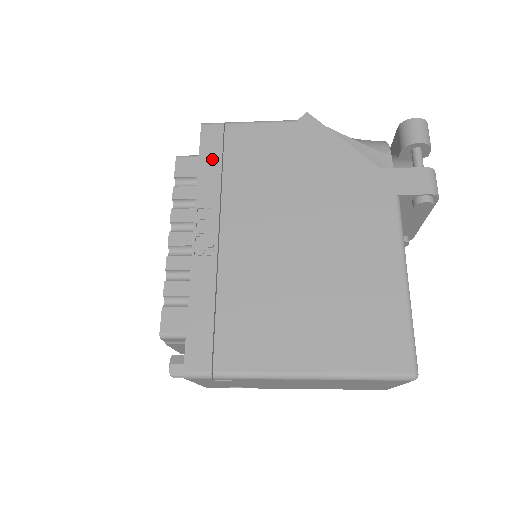
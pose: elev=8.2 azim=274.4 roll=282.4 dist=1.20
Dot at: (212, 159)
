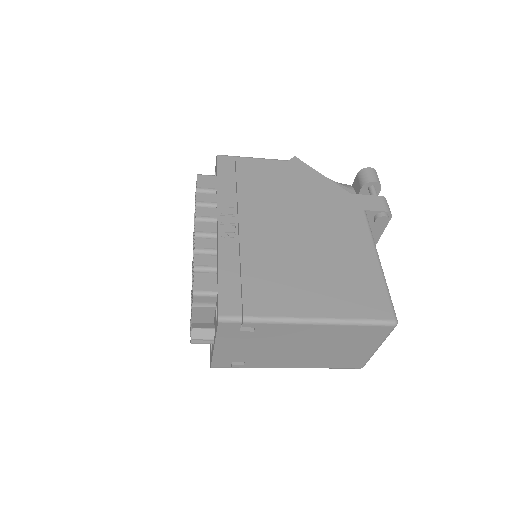
Dot at: (228, 177)
